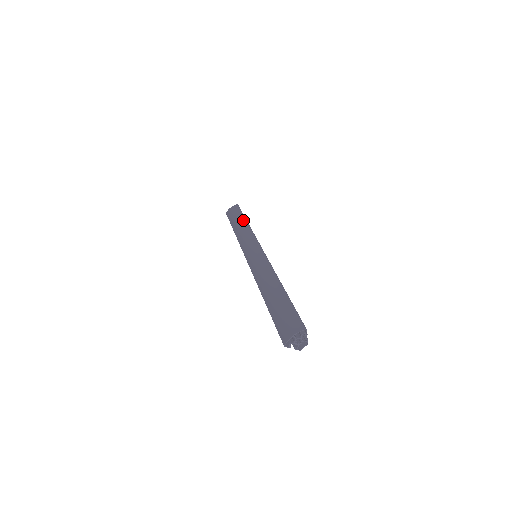
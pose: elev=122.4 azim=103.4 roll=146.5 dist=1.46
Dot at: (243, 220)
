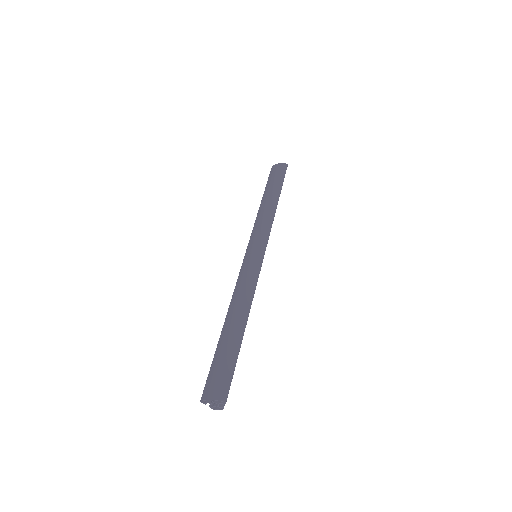
Dot at: (276, 195)
